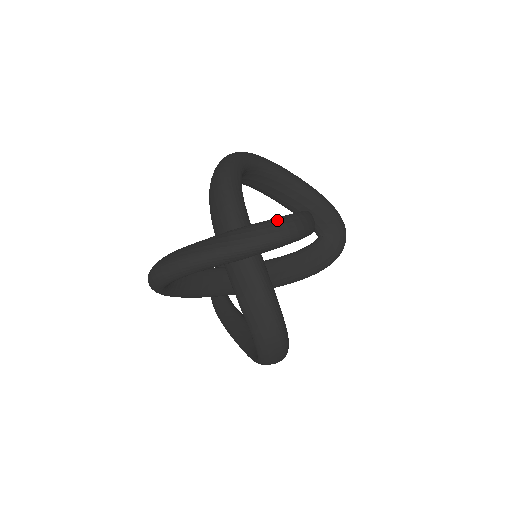
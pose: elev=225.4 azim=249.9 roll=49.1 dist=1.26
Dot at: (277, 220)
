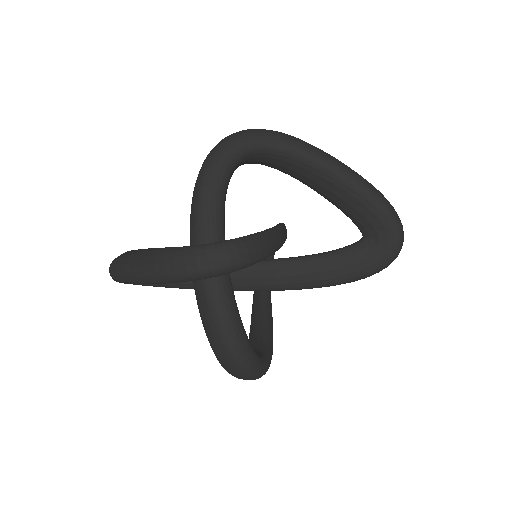
Dot at: (189, 250)
